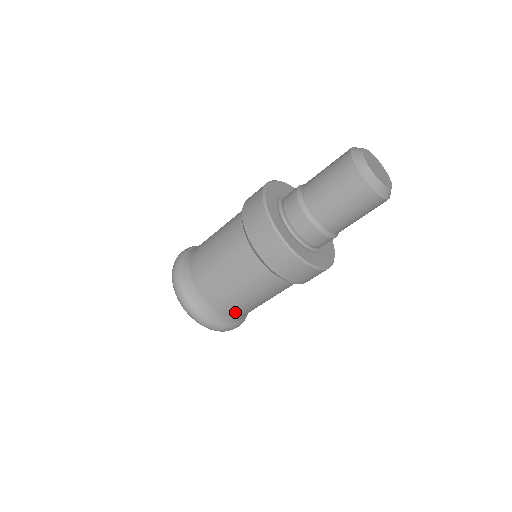
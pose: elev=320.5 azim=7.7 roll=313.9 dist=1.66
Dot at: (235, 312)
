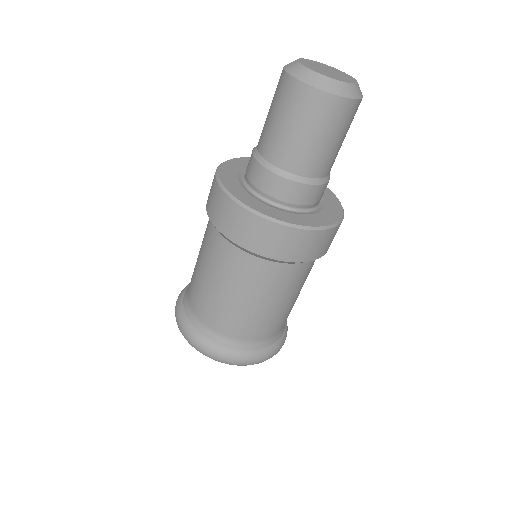
Dot at: occluded
